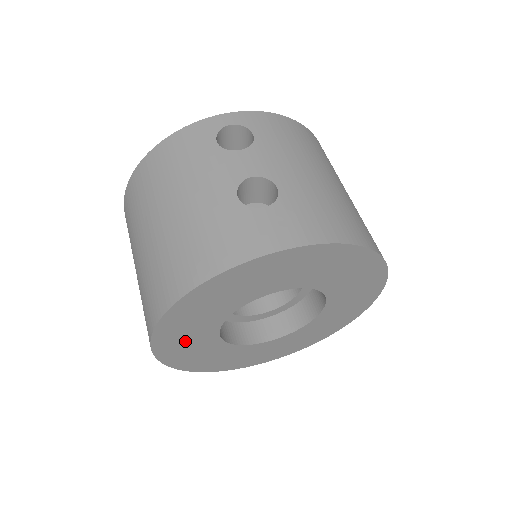
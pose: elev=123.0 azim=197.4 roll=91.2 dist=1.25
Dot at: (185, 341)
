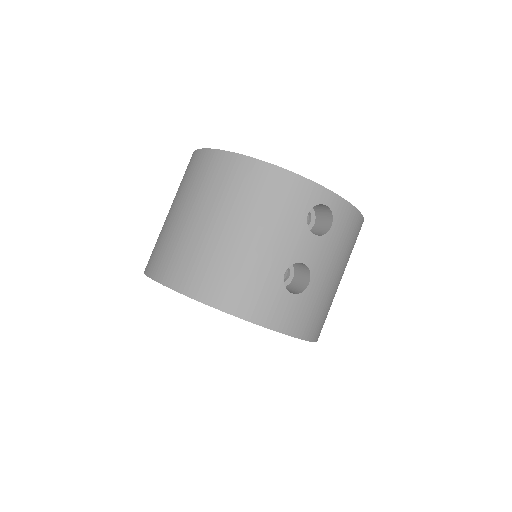
Dot at: occluded
